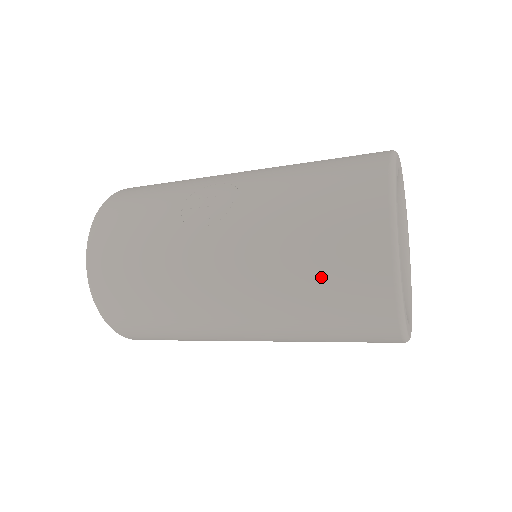
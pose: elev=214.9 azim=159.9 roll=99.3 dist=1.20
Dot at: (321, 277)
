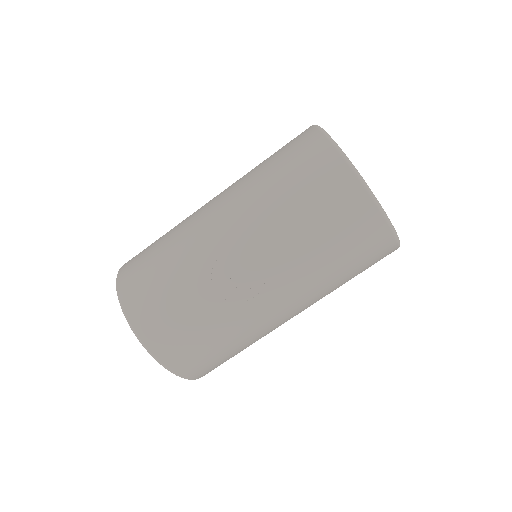
Dot at: (351, 268)
